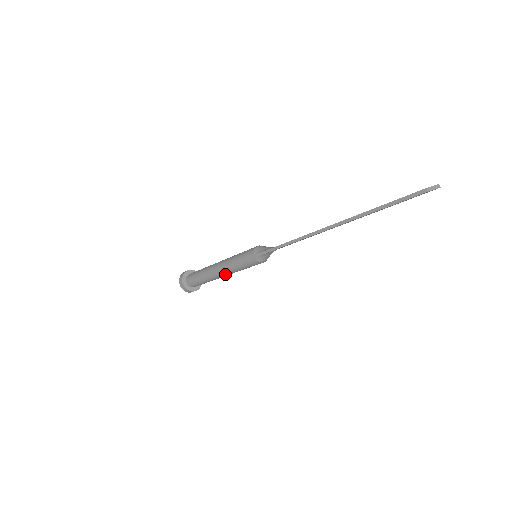
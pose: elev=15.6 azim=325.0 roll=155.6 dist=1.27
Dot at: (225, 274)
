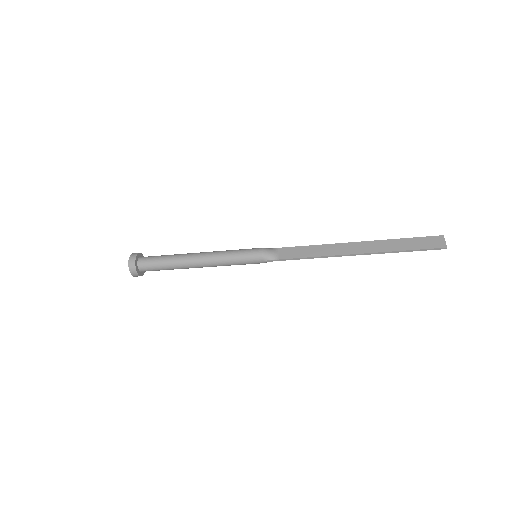
Dot at: occluded
